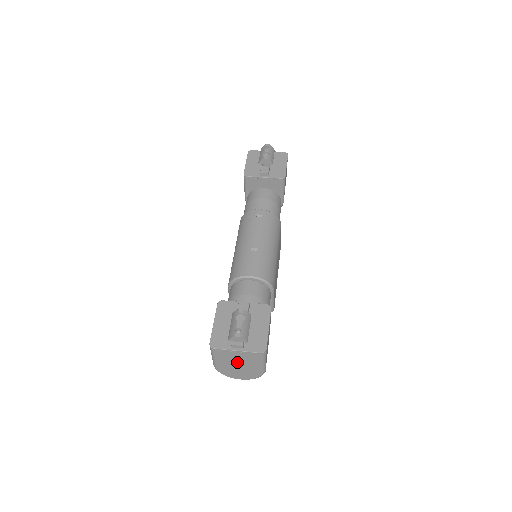
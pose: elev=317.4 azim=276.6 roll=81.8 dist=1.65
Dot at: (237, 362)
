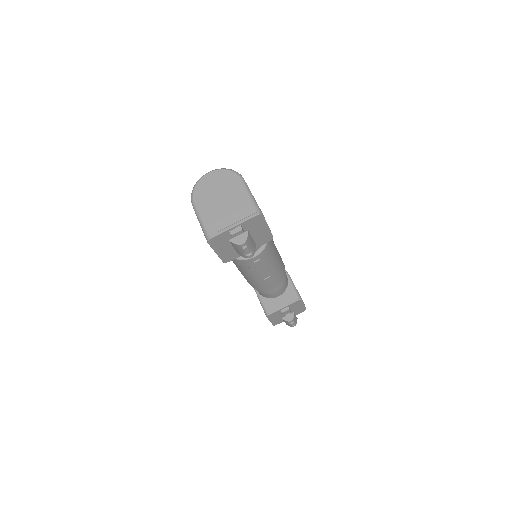
Dot at: occluded
